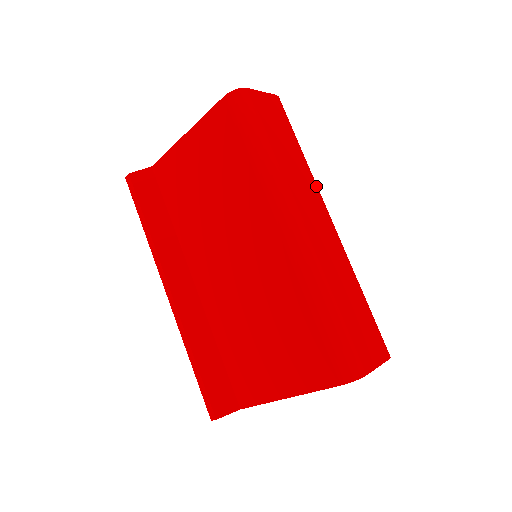
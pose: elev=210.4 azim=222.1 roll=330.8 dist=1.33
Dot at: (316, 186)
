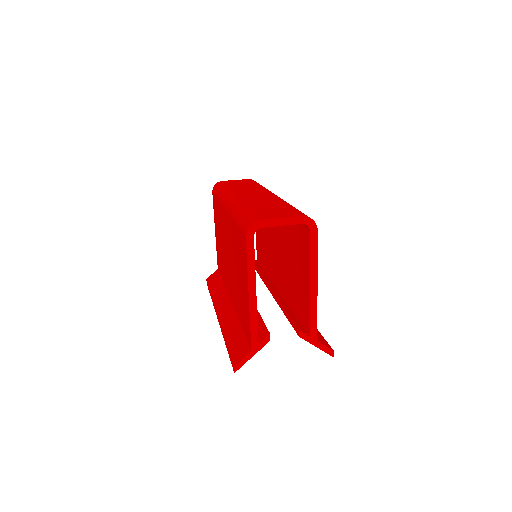
Dot at: (265, 189)
